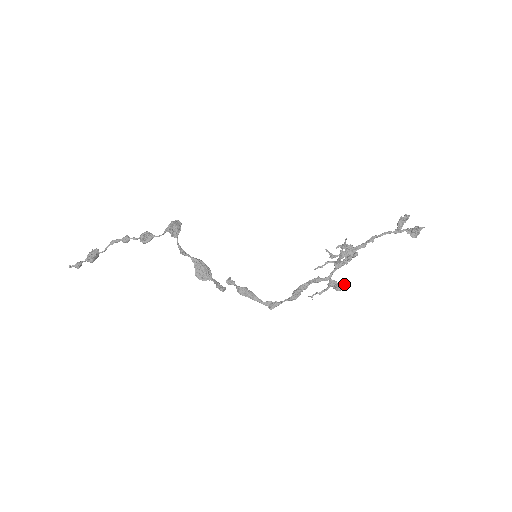
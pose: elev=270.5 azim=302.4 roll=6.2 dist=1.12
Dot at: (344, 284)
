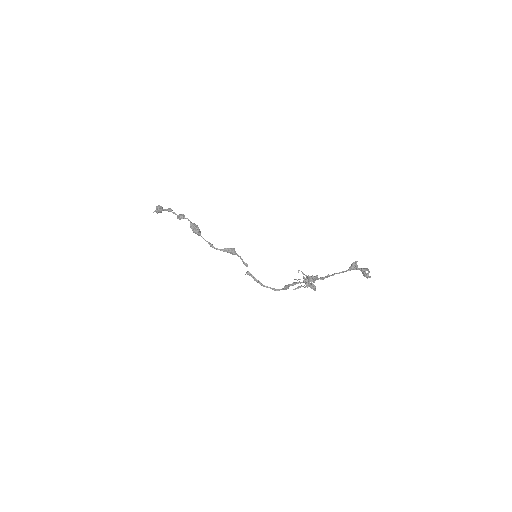
Dot at: (317, 277)
